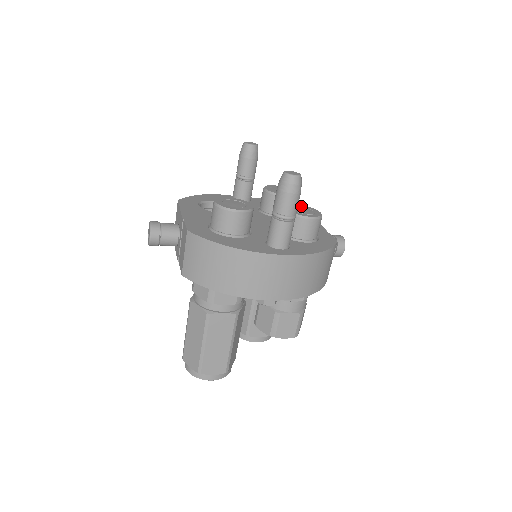
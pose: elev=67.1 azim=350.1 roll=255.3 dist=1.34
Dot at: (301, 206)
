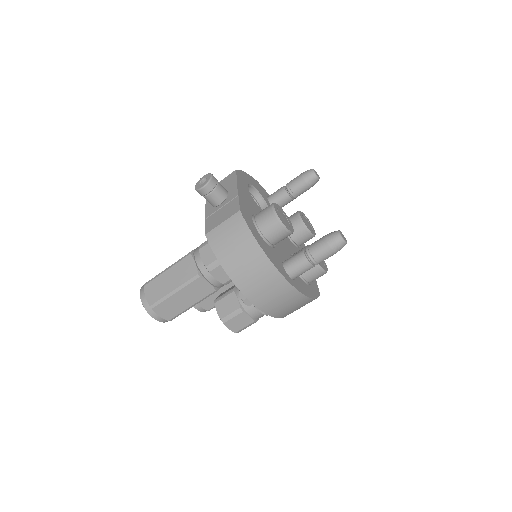
Dot at: occluded
